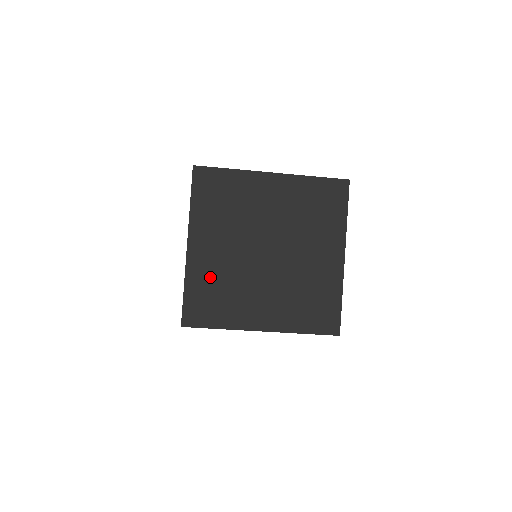
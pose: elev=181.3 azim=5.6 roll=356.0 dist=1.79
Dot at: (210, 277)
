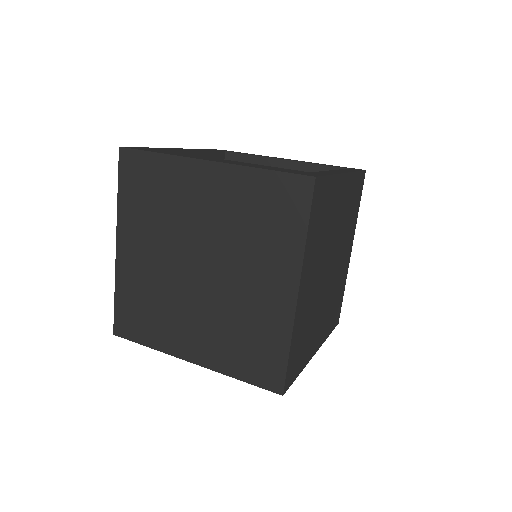
Dot at: (304, 321)
